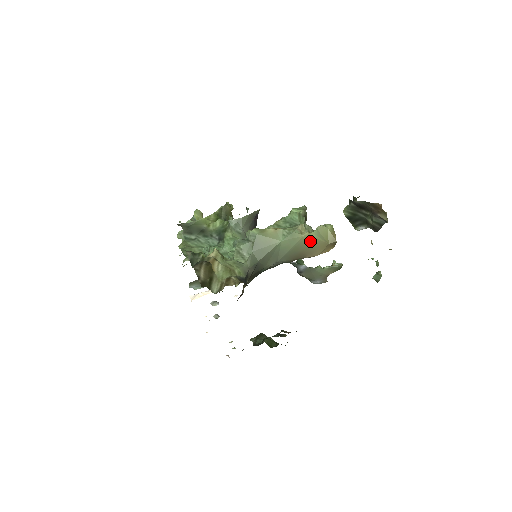
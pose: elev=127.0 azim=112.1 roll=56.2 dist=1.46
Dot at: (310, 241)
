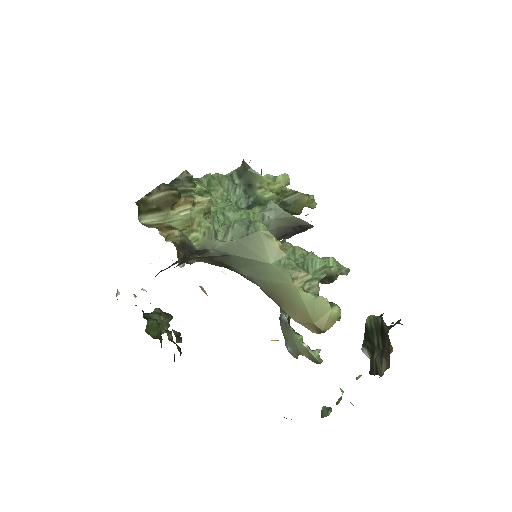
Dot at: (296, 297)
